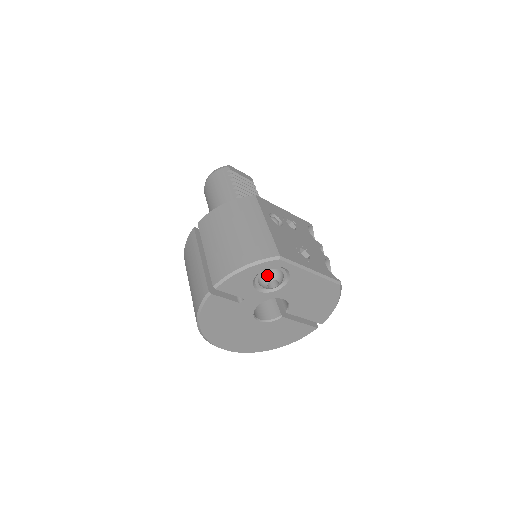
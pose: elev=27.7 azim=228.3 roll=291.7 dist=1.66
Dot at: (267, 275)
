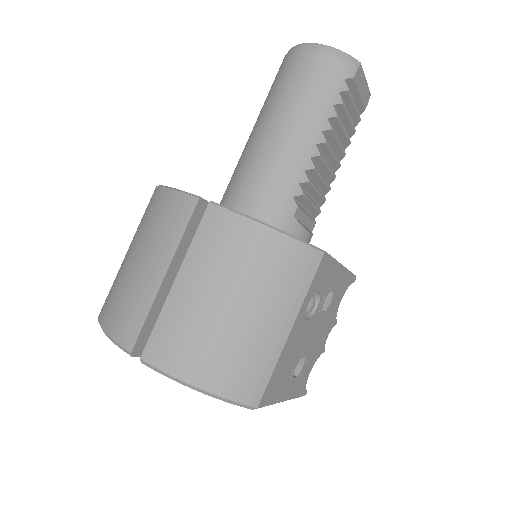
Dot at: occluded
